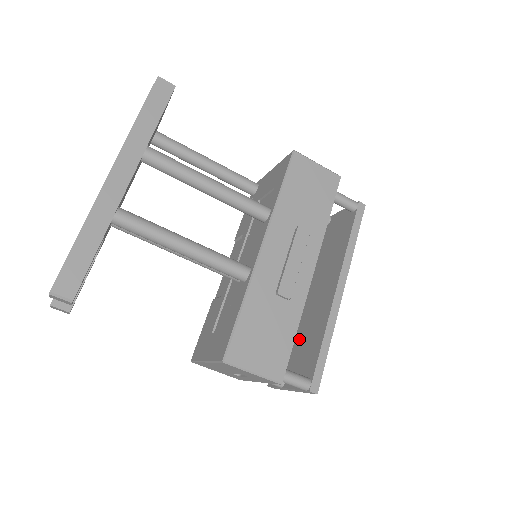
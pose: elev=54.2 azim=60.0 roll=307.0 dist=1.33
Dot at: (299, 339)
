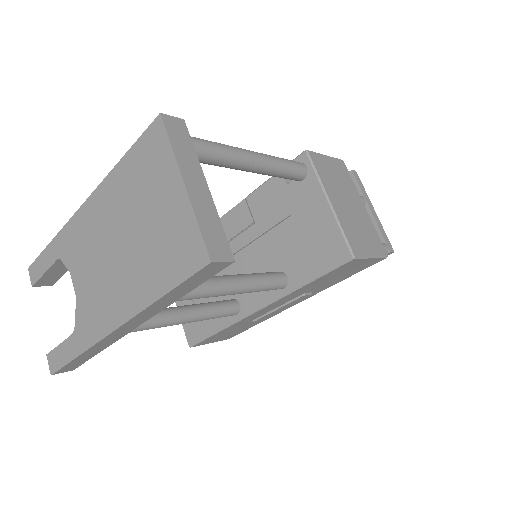
Dot at: occluded
